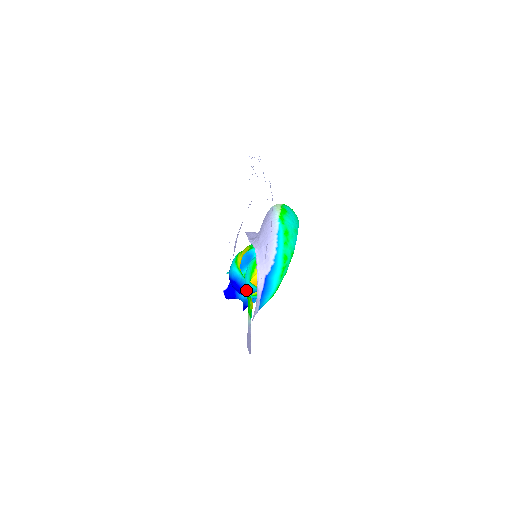
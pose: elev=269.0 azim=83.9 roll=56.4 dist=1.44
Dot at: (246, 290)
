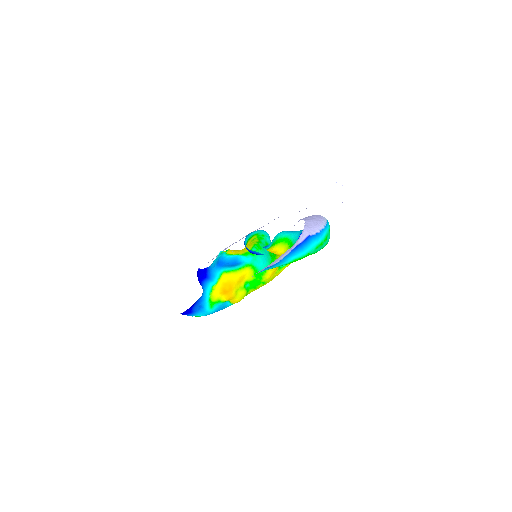
Dot at: (258, 254)
